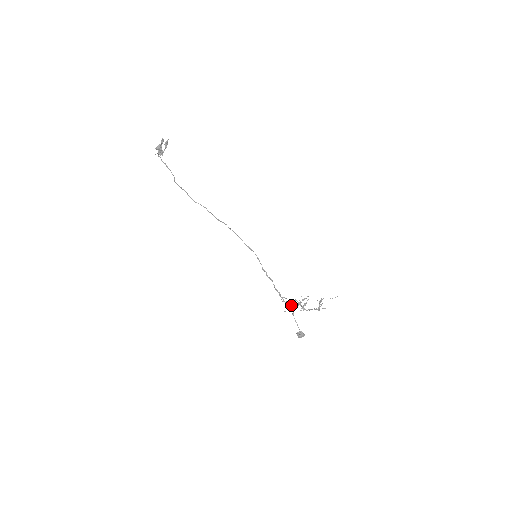
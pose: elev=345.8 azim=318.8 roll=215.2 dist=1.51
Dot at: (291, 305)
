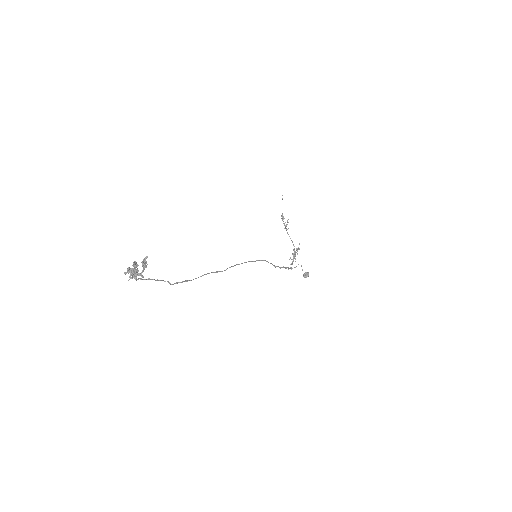
Dot at: occluded
